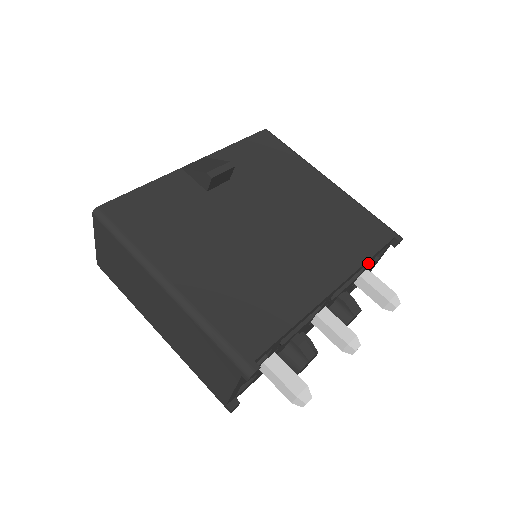
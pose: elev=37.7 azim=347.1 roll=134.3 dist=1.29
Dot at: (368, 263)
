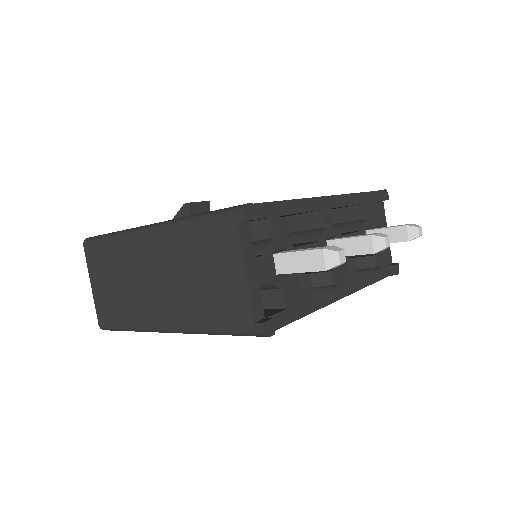
Dot at: (363, 210)
